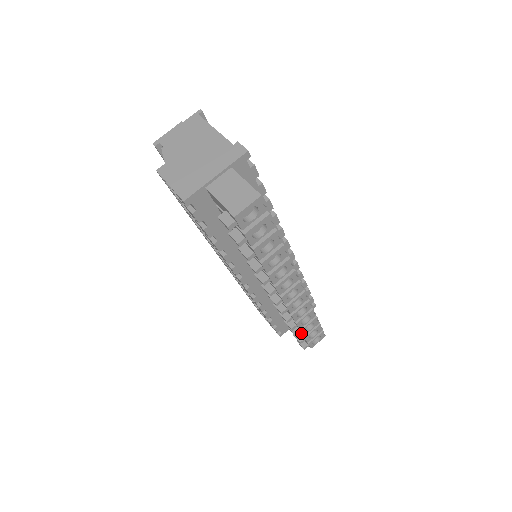
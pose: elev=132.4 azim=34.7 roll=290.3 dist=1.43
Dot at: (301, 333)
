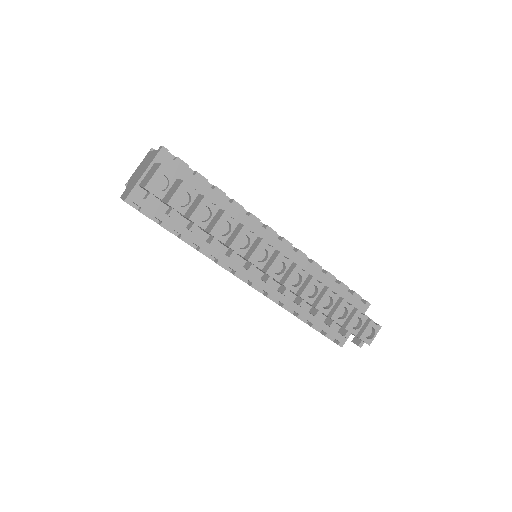
Dot at: occluded
